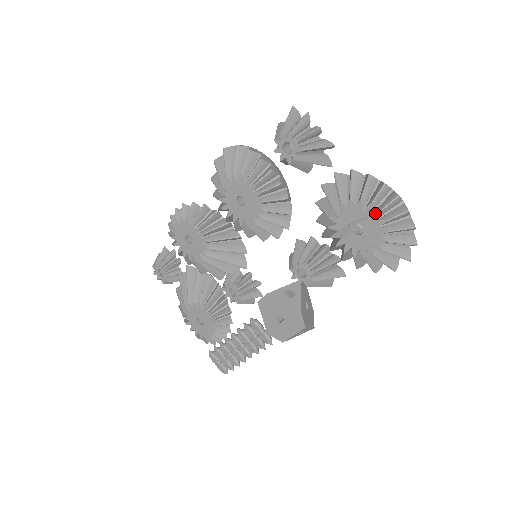
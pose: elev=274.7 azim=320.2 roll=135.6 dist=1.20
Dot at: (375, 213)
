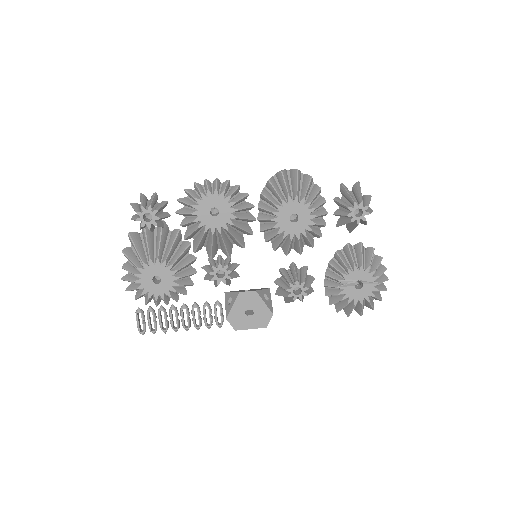
Dot at: (376, 283)
